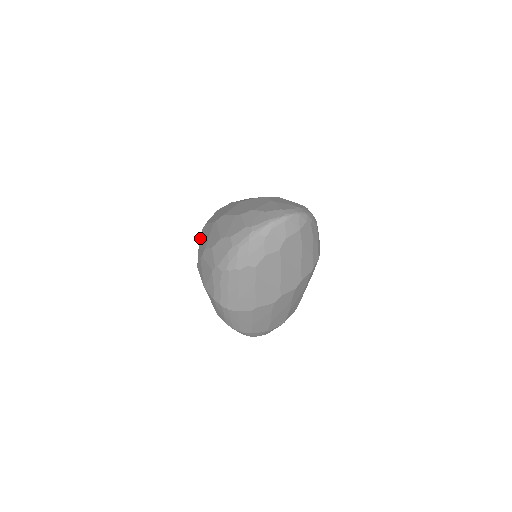
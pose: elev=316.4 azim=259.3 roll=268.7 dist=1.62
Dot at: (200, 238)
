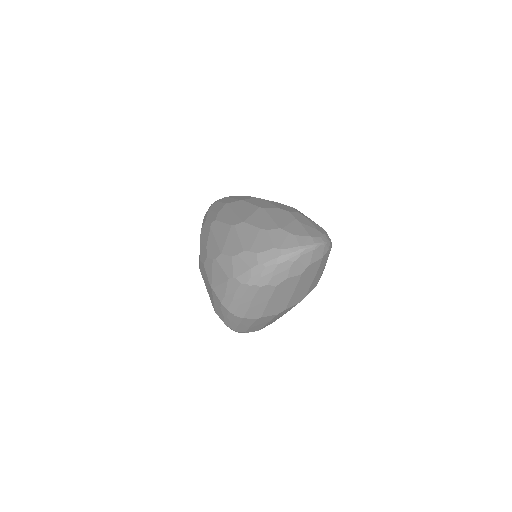
Dot at: (209, 233)
